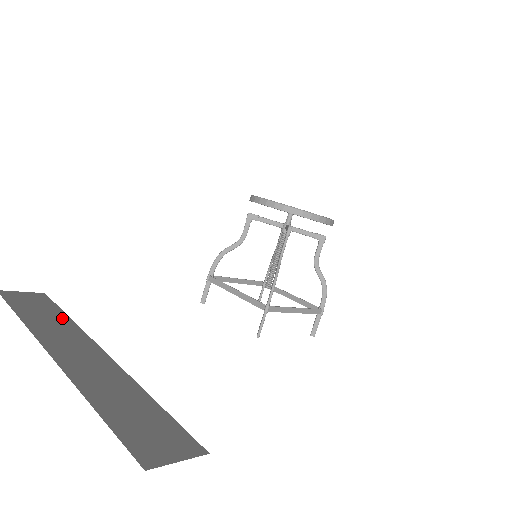
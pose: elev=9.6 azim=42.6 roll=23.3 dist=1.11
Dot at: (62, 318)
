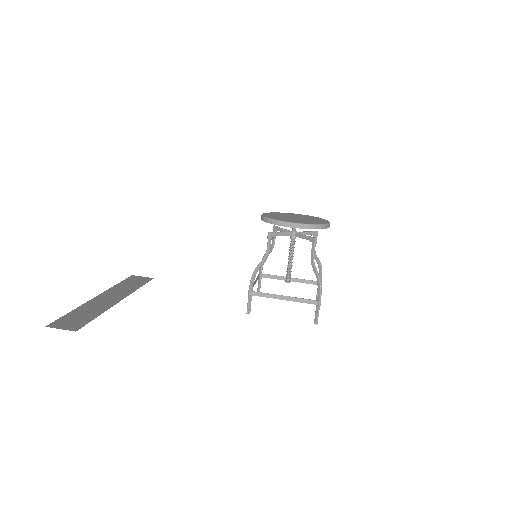
Dot at: (135, 287)
